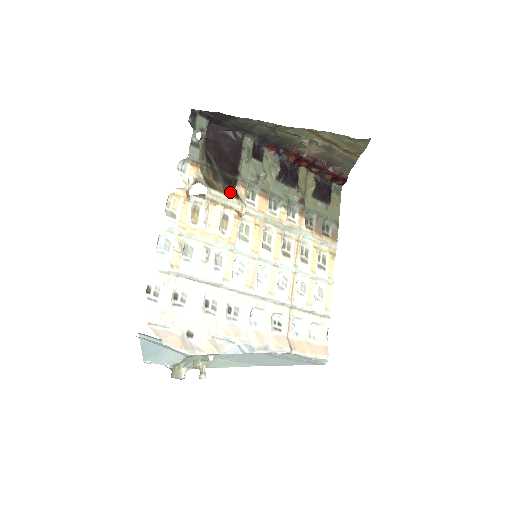
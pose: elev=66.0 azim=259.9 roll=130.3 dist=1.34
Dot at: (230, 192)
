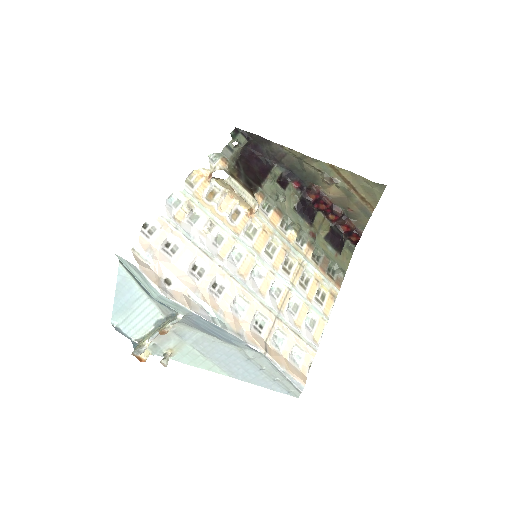
Dot at: (248, 189)
